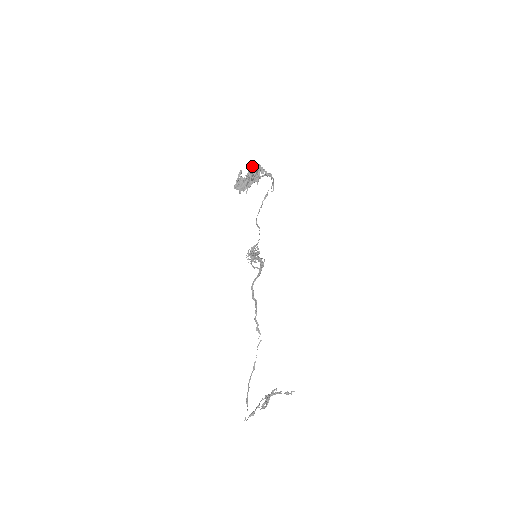
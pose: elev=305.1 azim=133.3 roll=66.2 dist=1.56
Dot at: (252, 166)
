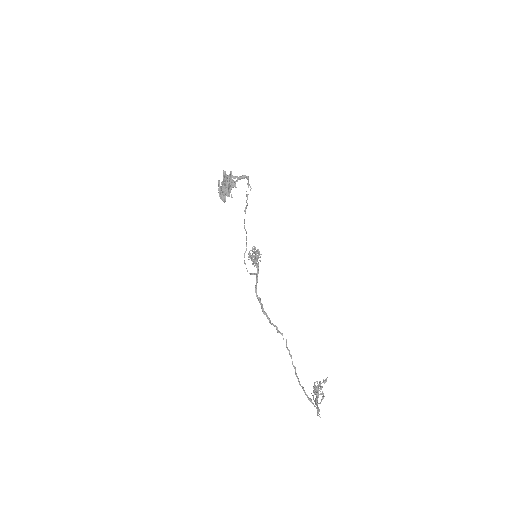
Dot at: (224, 175)
